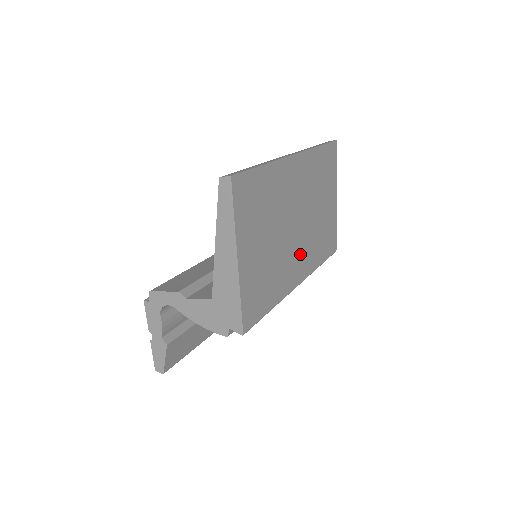
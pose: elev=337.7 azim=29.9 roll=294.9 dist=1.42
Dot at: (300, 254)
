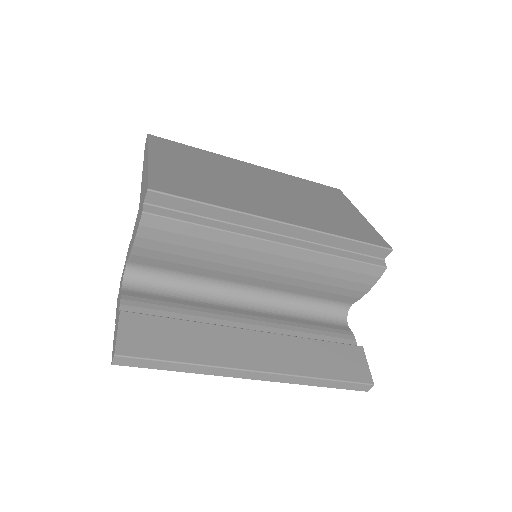
Dot at: (279, 207)
